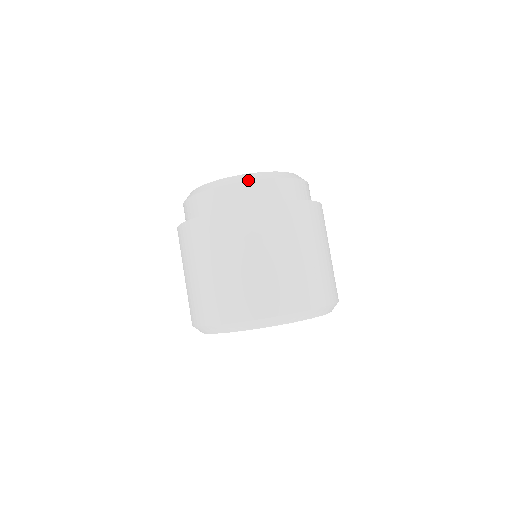
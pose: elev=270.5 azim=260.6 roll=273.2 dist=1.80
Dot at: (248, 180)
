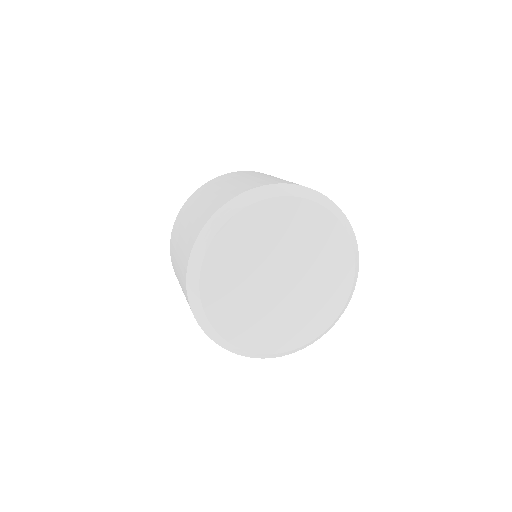
Dot at: occluded
